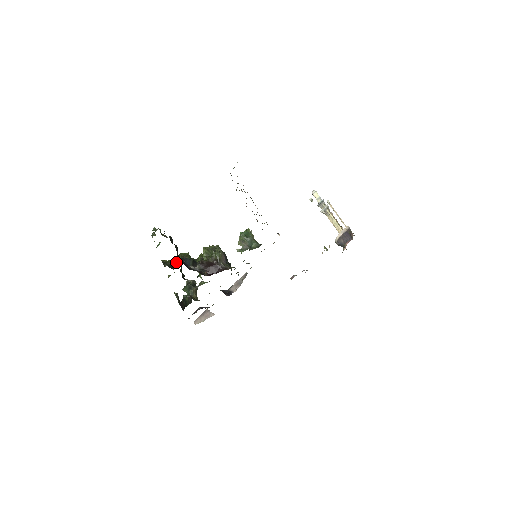
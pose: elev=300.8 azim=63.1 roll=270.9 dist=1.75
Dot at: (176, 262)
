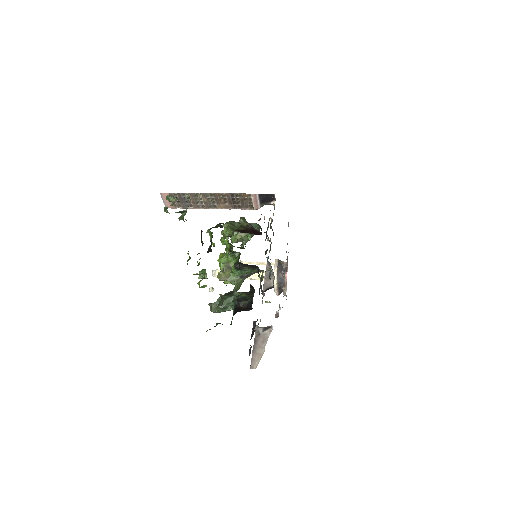
Dot at: occluded
